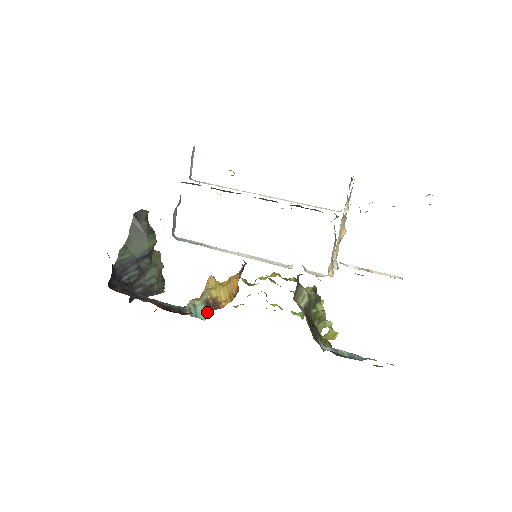
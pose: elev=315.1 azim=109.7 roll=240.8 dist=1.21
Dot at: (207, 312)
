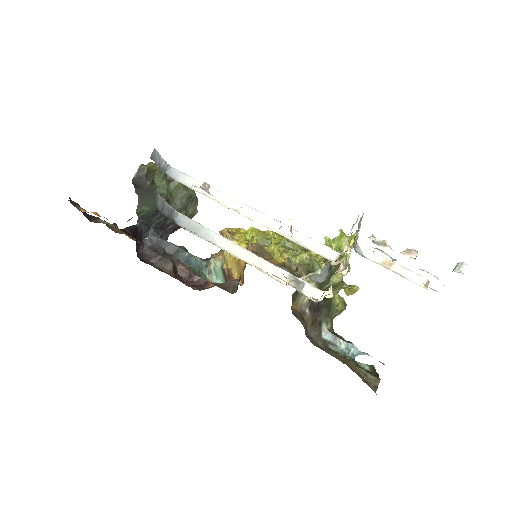
Dot at: (225, 280)
